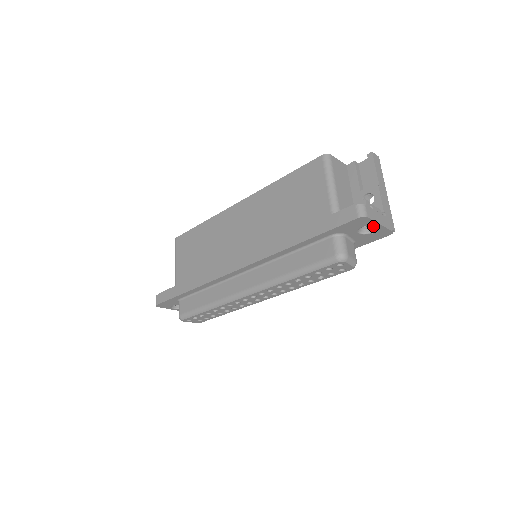
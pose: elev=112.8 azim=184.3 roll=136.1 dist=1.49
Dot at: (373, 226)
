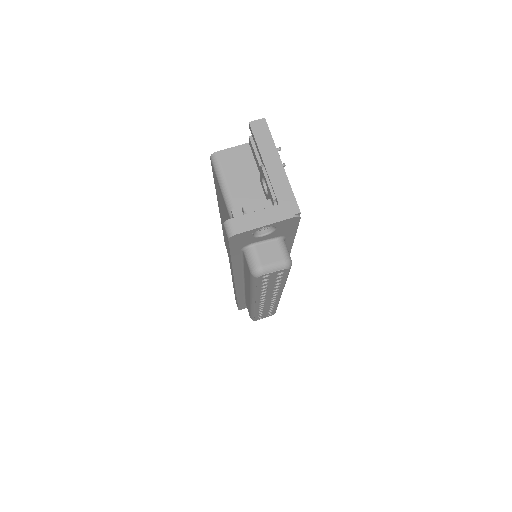
Dot at: occluded
